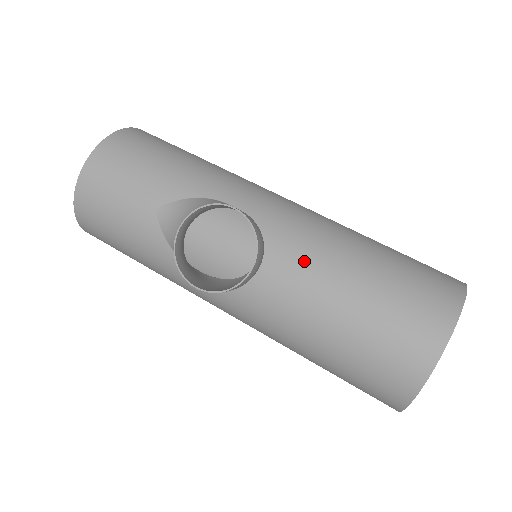
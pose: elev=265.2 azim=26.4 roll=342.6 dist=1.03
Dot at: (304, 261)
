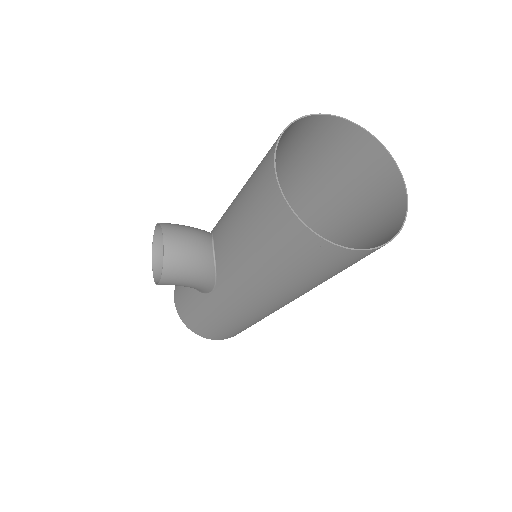
Dot at: (224, 219)
